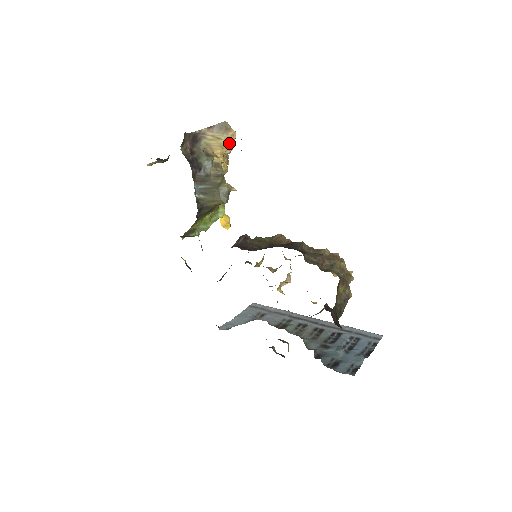
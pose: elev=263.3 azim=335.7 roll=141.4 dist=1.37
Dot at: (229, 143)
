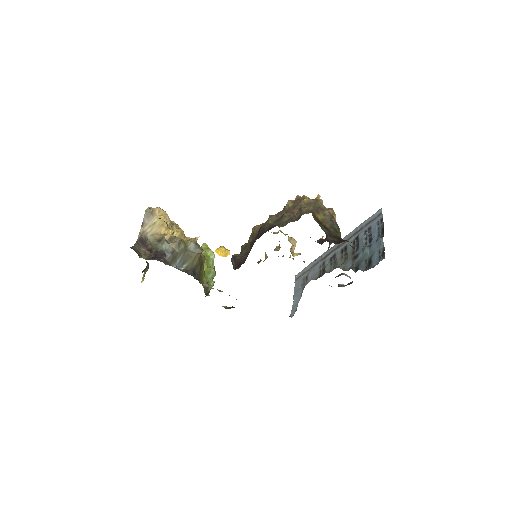
Dot at: (163, 218)
